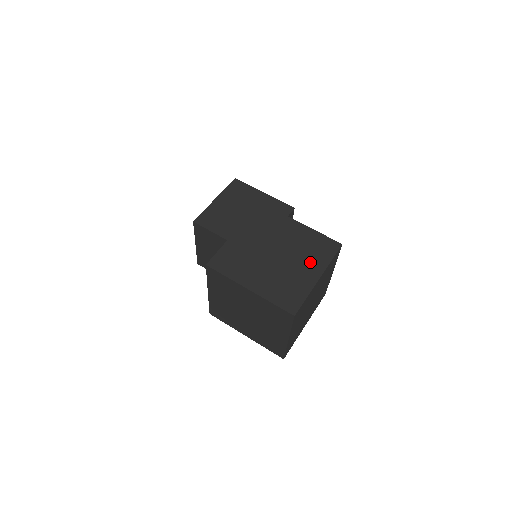
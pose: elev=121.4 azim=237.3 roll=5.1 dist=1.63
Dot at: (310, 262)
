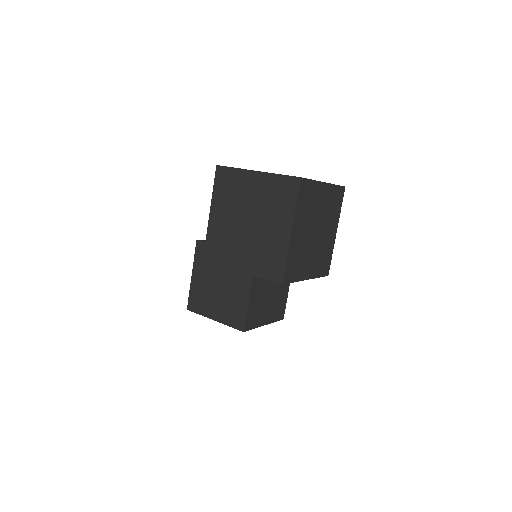
Dot at: occluded
